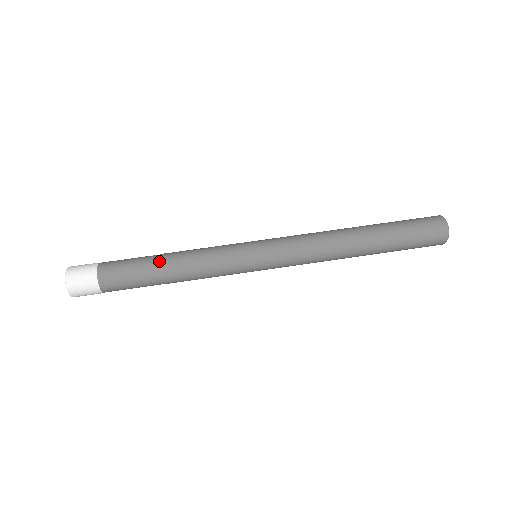
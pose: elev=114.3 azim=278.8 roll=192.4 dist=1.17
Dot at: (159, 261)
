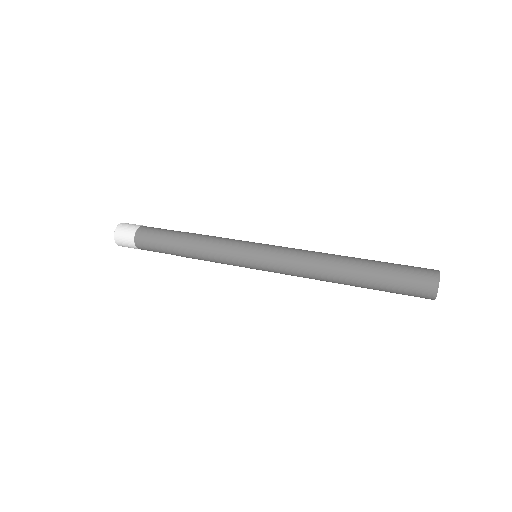
Dot at: (184, 232)
